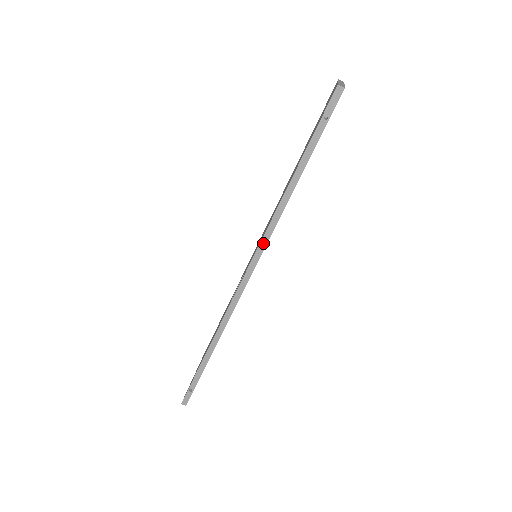
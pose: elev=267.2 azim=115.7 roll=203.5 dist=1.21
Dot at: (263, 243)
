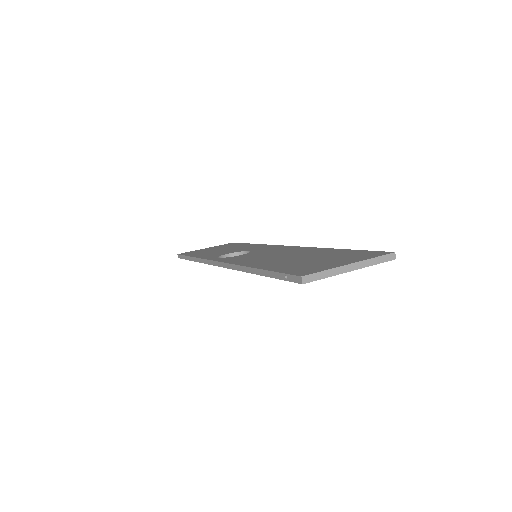
Dot at: (232, 266)
